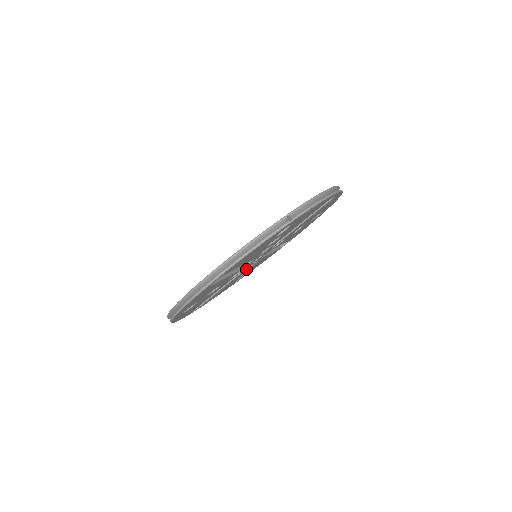
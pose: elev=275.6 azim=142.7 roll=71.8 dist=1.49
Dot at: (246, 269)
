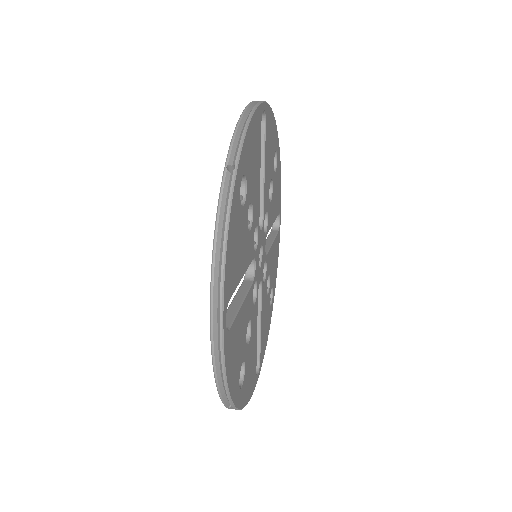
Dot at: (263, 280)
